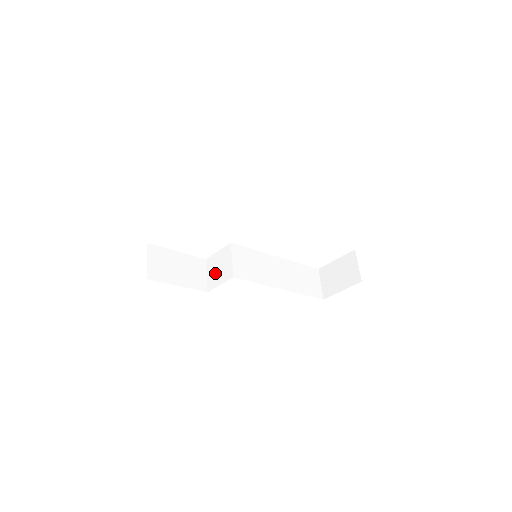
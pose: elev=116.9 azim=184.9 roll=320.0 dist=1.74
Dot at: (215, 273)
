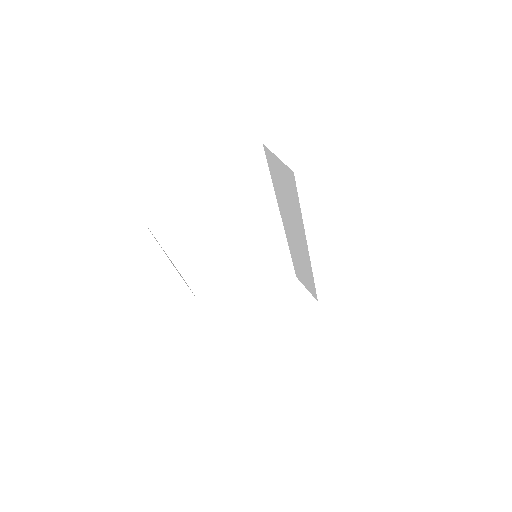
Dot at: (207, 280)
